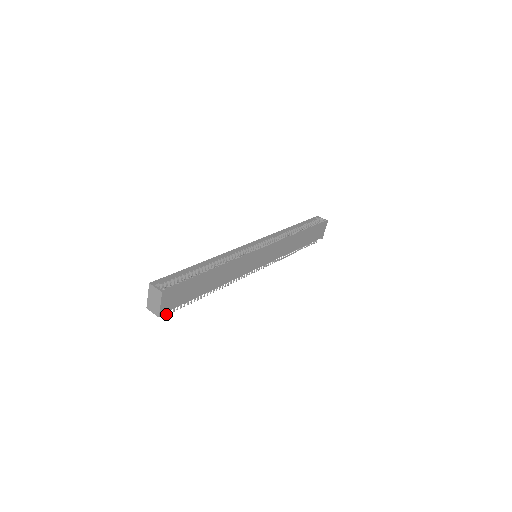
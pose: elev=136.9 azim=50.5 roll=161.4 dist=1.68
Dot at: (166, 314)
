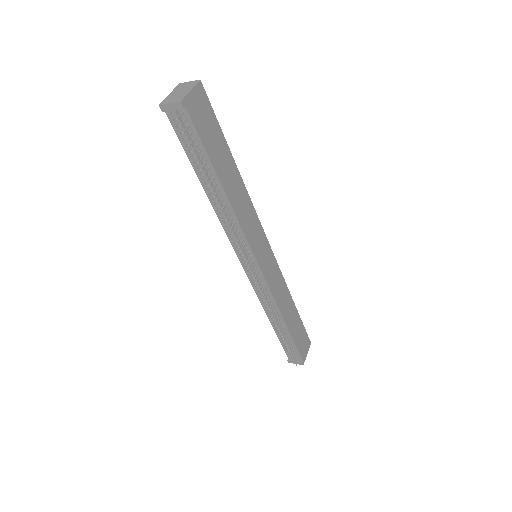
Dot at: (181, 124)
